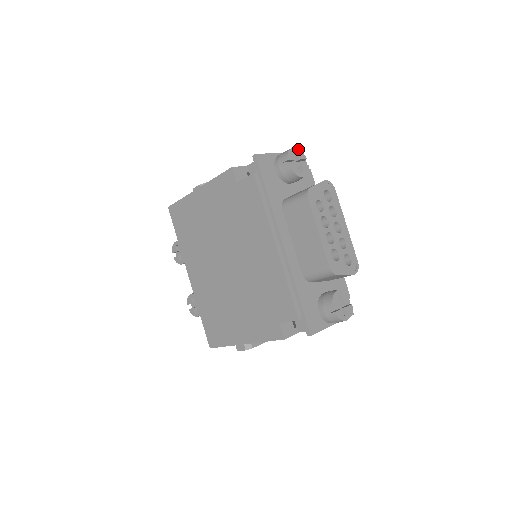
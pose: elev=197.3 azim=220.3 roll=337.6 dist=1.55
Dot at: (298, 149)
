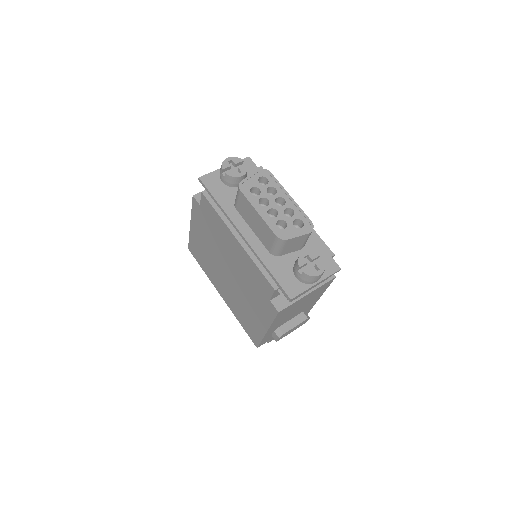
Dot at: (232, 157)
